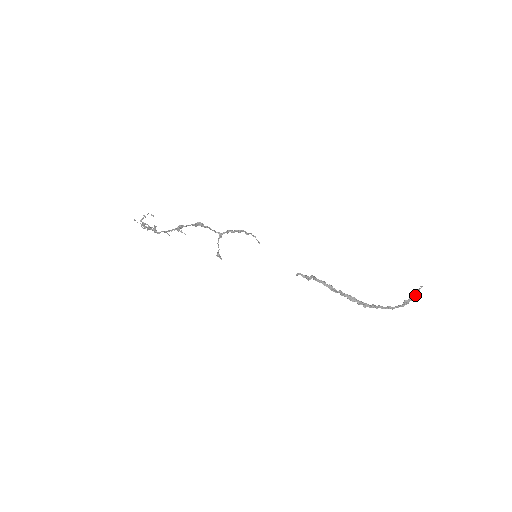
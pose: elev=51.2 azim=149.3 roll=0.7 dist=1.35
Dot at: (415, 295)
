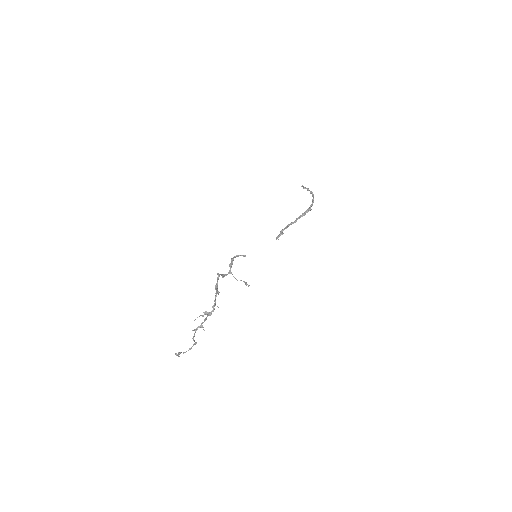
Dot at: (307, 188)
